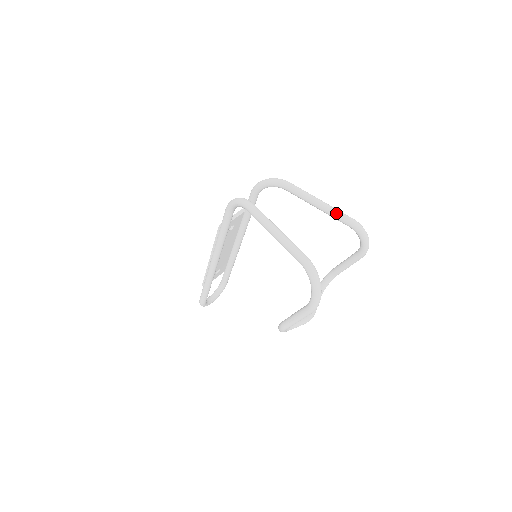
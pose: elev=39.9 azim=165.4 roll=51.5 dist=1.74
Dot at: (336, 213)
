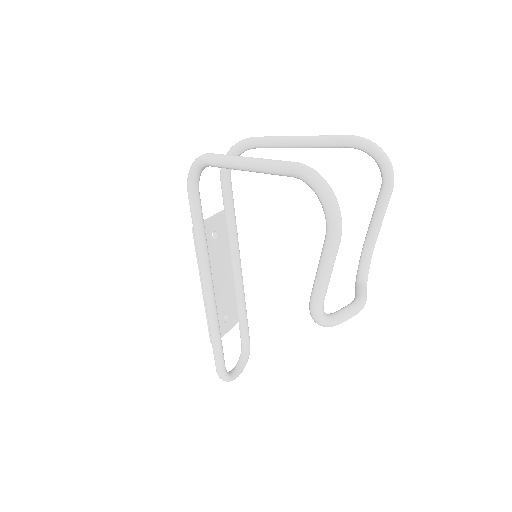
Dot at: (327, 138)
